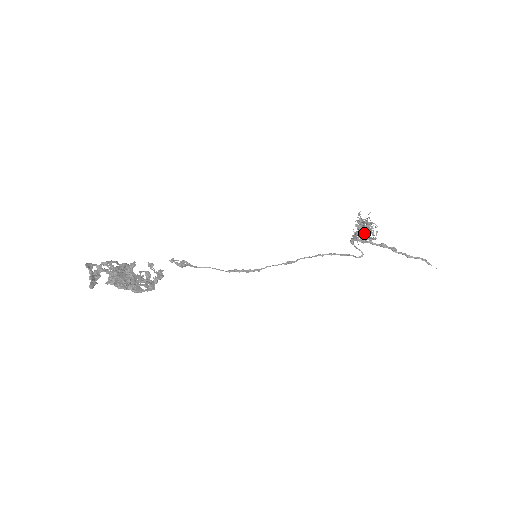
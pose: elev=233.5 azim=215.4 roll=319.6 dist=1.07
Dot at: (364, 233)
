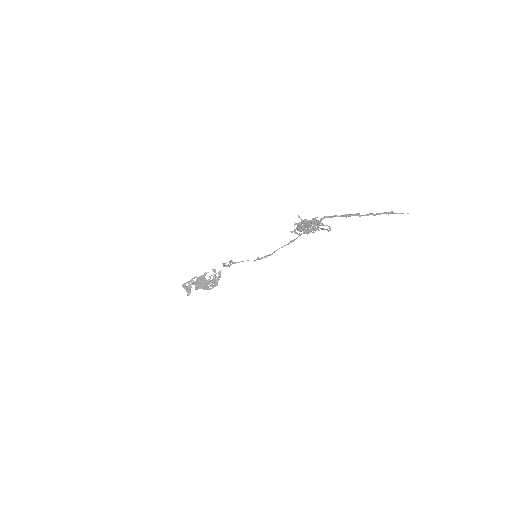
Dot at: (310, 226)
